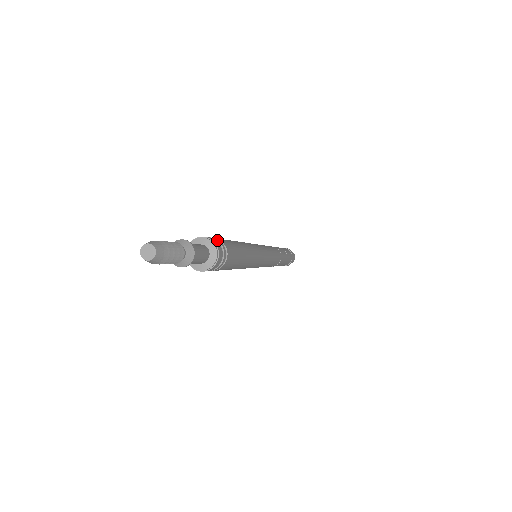
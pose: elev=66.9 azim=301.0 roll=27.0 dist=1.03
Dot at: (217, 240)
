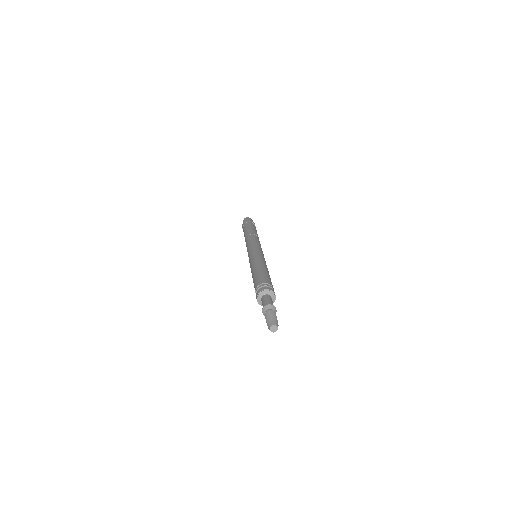
Dot at: (273, 289)
